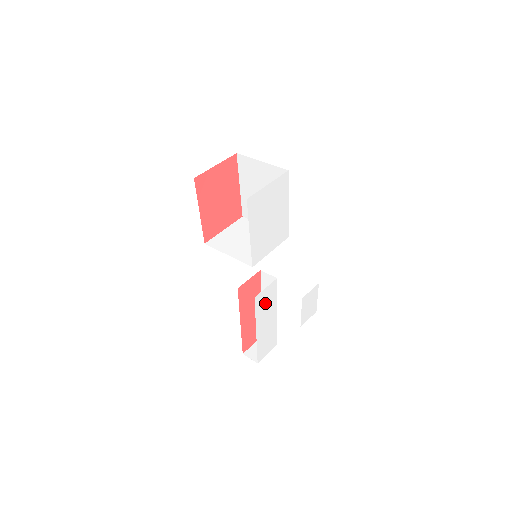
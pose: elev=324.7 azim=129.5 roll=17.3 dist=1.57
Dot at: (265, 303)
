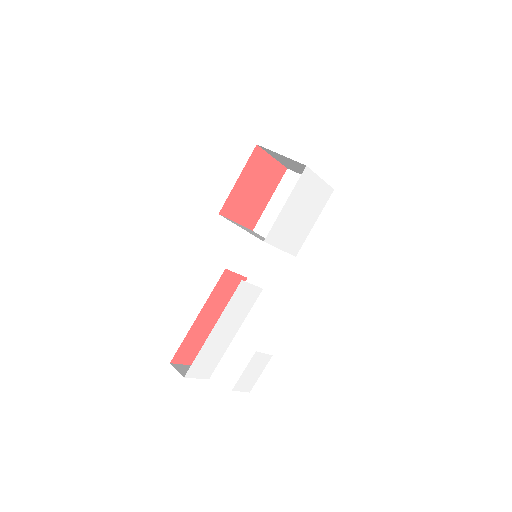
Dot at: (240, 303)
